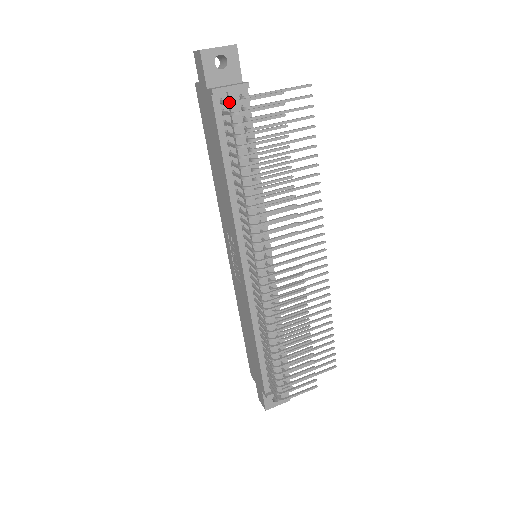
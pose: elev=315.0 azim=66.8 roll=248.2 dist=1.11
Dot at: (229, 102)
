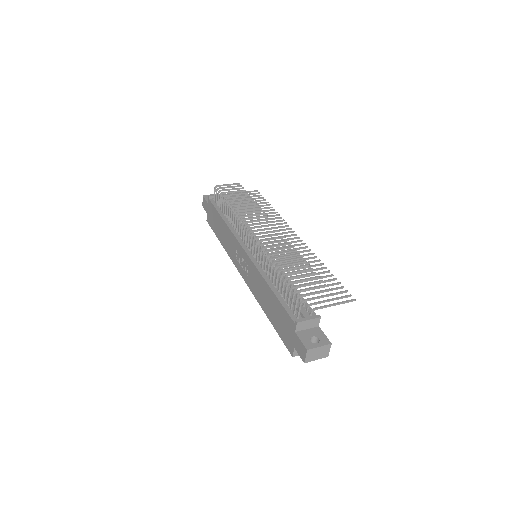
Dot at: (214, 188)
